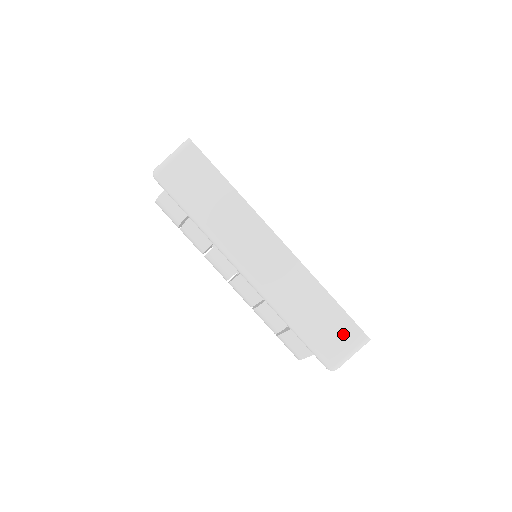
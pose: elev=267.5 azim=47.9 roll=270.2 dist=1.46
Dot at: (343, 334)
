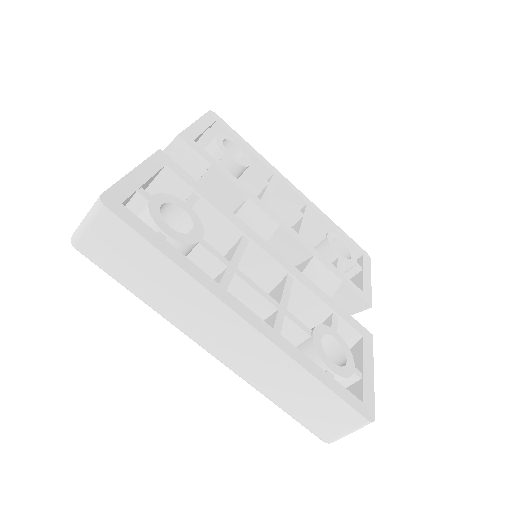
Dot at: (337, 417)
